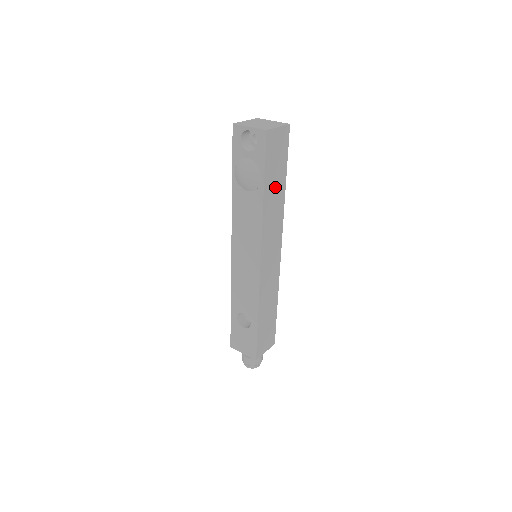
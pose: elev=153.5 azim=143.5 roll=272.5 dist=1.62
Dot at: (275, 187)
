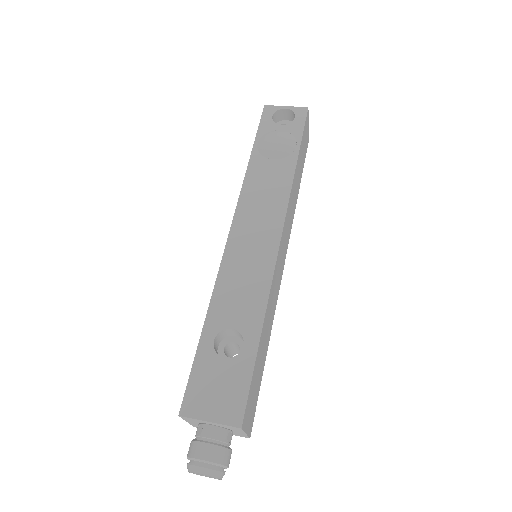
Dot at: (298, 174)
